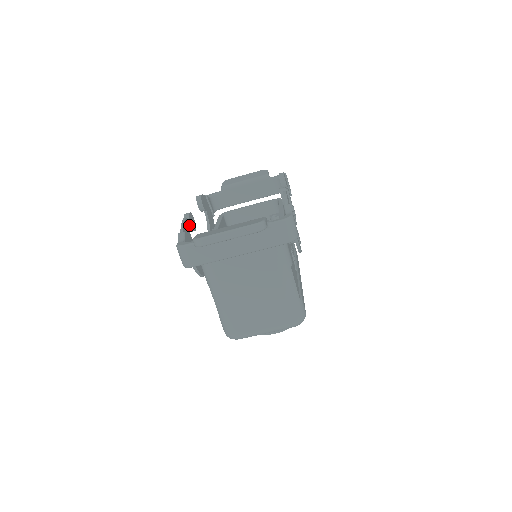
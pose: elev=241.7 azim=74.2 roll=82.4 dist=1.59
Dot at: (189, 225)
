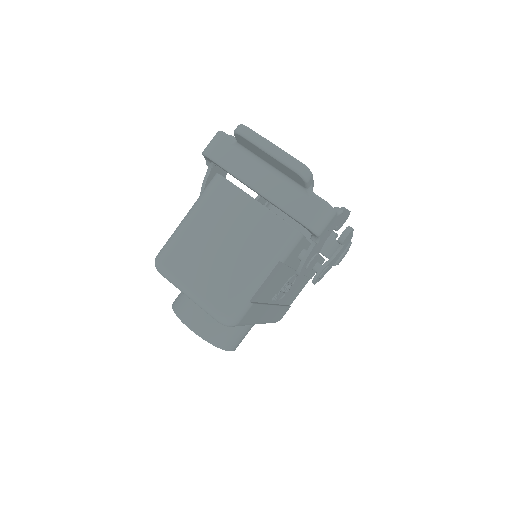
Dot at: occluded
